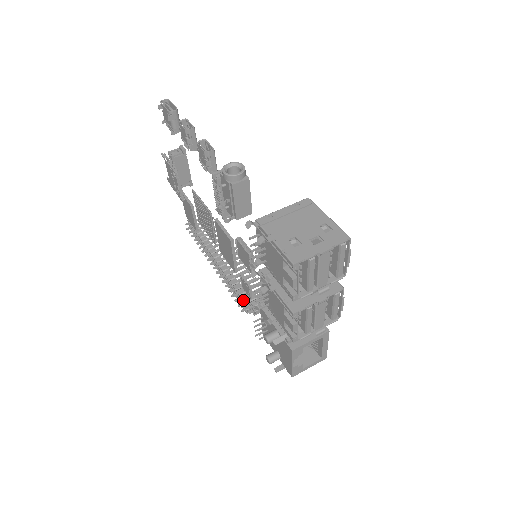
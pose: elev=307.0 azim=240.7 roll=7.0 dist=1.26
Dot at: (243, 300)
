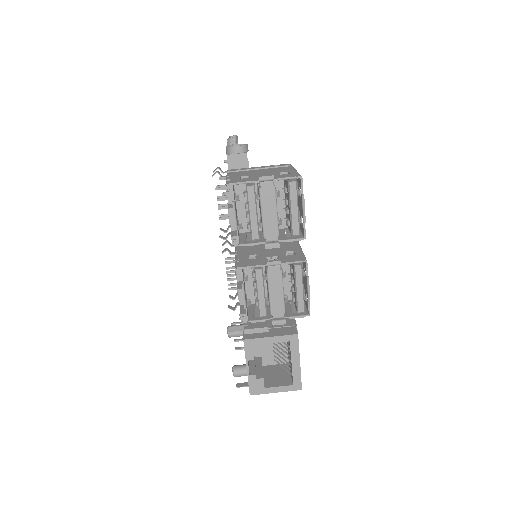
Dot at: occluded
